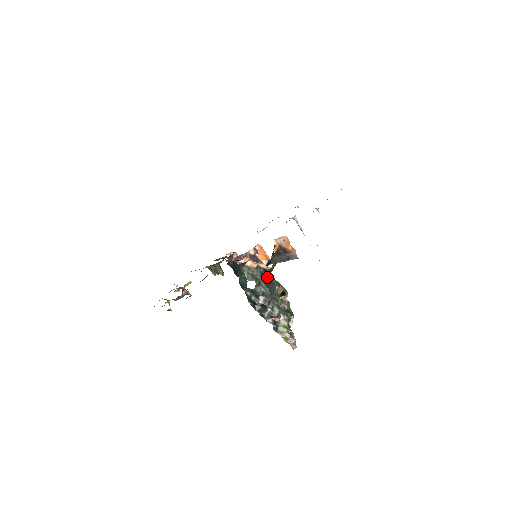
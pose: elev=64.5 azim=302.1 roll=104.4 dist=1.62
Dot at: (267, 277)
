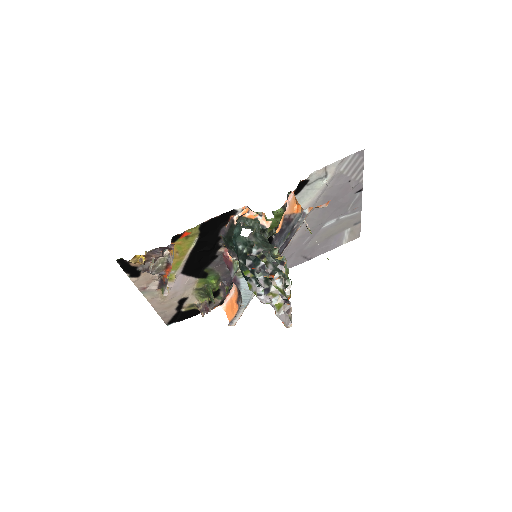
Dot at: (265, 239)
